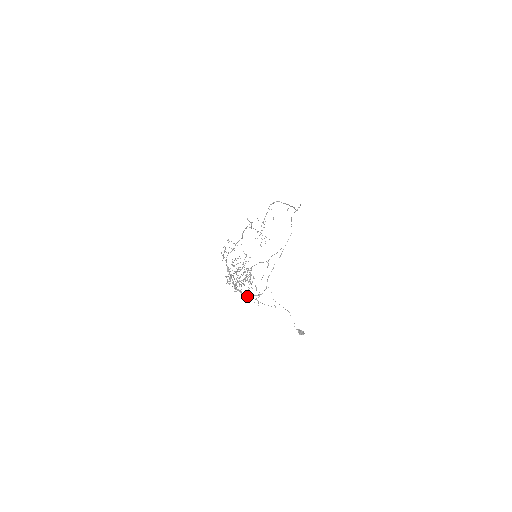
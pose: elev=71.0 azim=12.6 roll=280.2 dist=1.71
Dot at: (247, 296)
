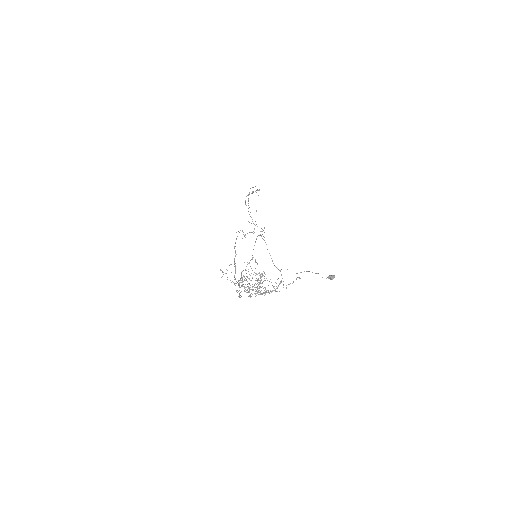
Dot at: occluded
